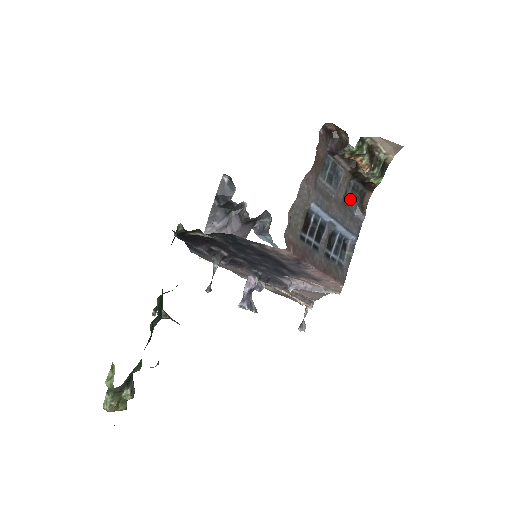
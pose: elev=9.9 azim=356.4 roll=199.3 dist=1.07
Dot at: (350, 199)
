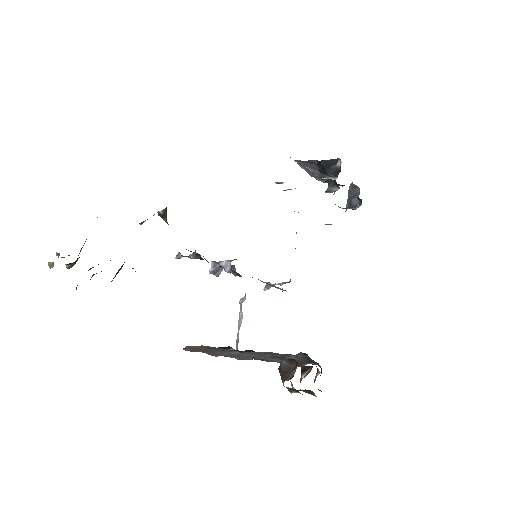
Dot at: occluded
